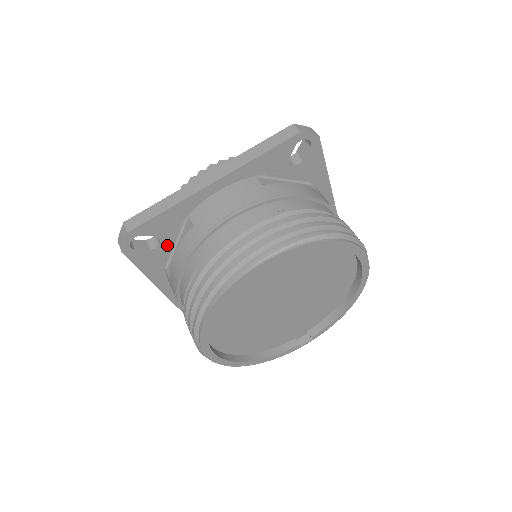
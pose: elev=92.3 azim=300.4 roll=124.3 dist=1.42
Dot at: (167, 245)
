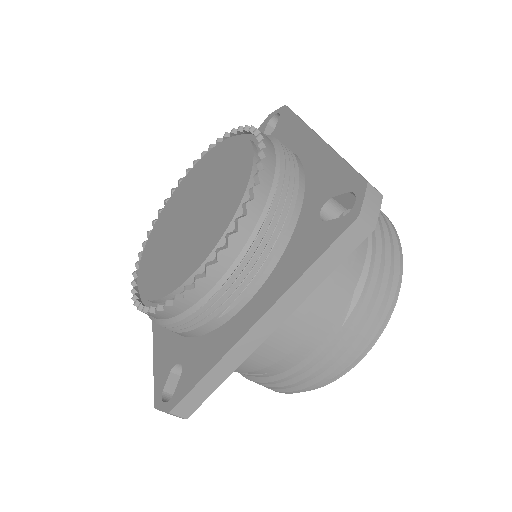
Dot at: occluded
